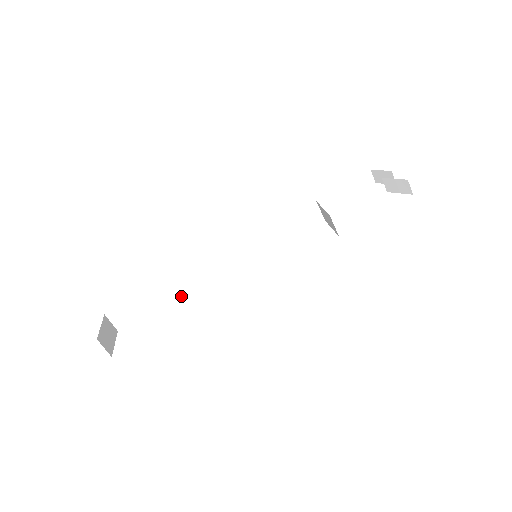
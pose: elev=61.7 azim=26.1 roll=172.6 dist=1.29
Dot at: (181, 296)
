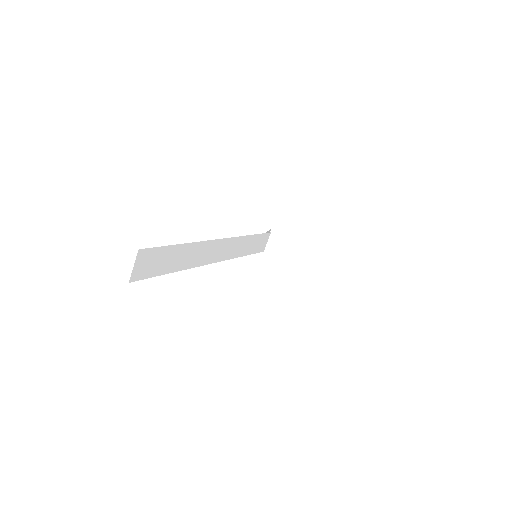
Dot at: (189, 267)
